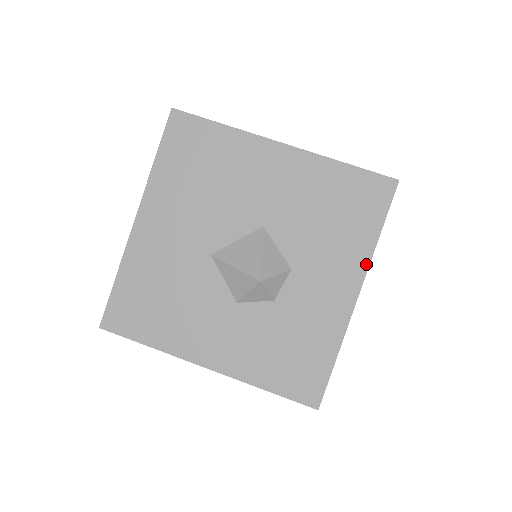
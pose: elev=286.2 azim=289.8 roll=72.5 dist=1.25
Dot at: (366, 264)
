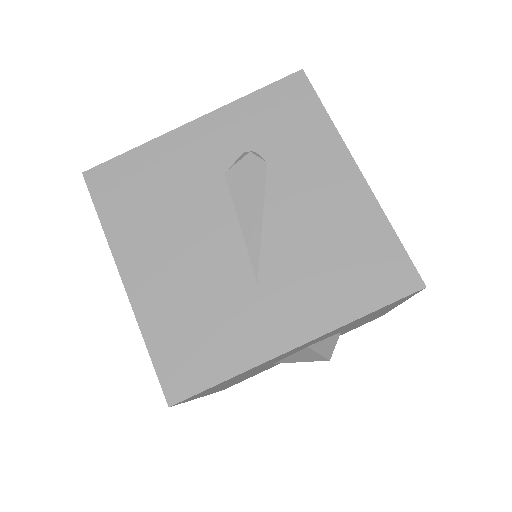
Dot at: occluded
